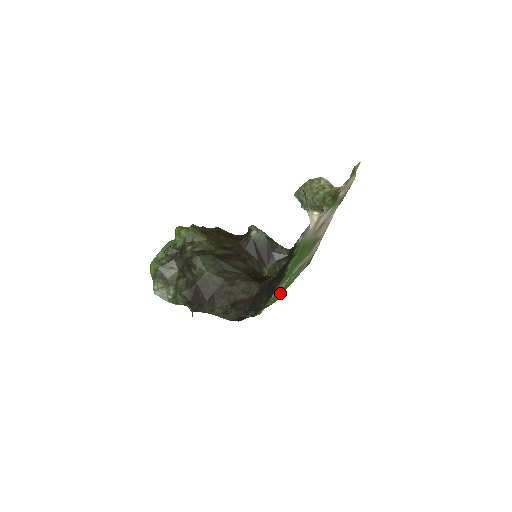
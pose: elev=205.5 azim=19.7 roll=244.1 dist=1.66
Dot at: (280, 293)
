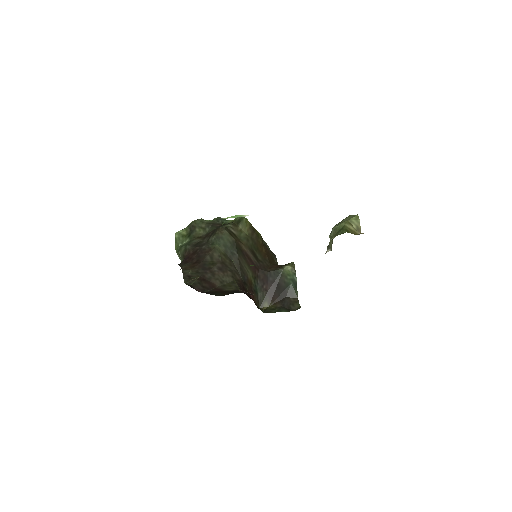
Dot at: occluded
